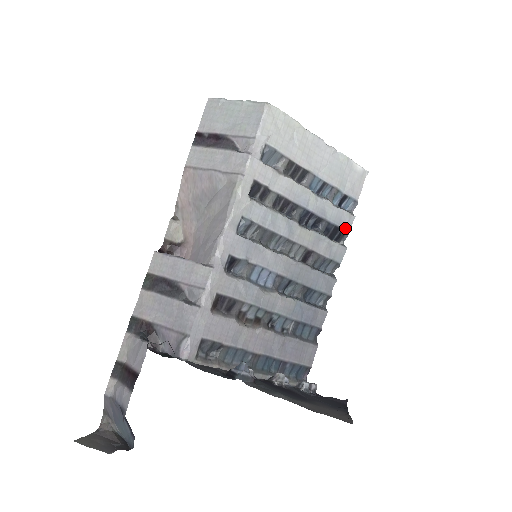
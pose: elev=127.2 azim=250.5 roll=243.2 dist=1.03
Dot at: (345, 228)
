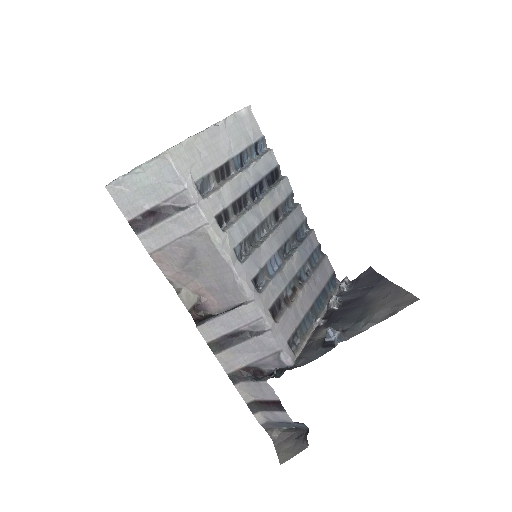
Dot at: (275, 165)
